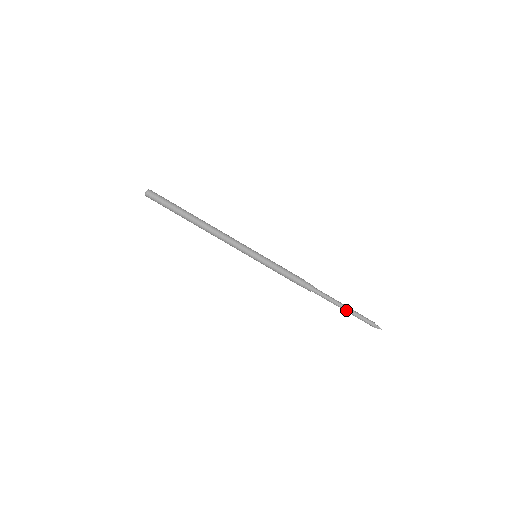
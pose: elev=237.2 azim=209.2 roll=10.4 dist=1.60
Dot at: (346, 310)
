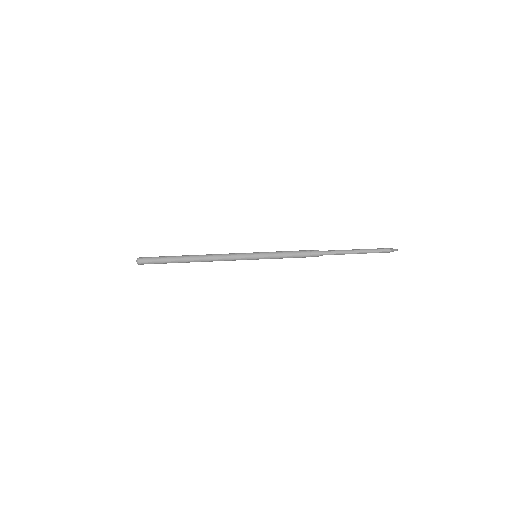
Dot at: occluded
